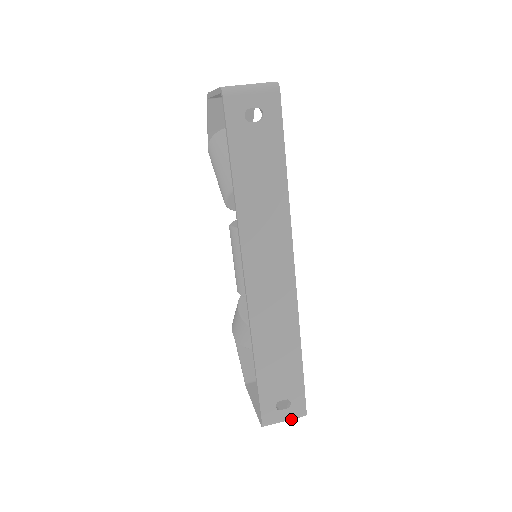
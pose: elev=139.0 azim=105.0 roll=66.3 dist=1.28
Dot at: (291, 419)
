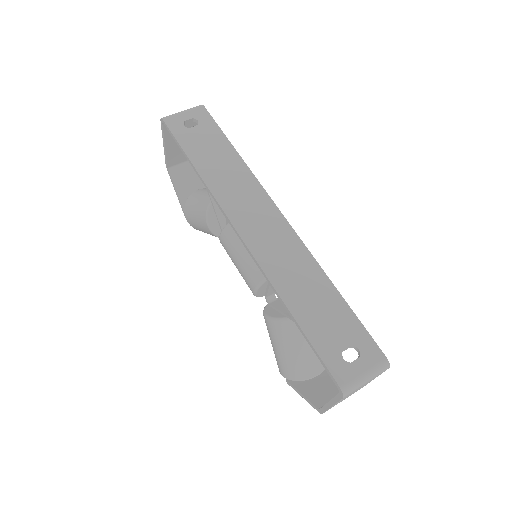
Dot at: (373, 374)
